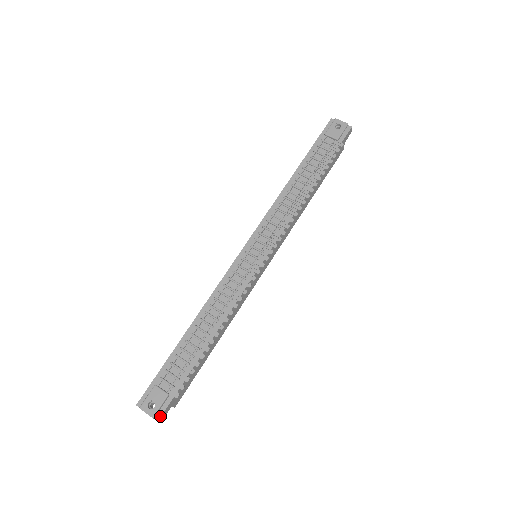
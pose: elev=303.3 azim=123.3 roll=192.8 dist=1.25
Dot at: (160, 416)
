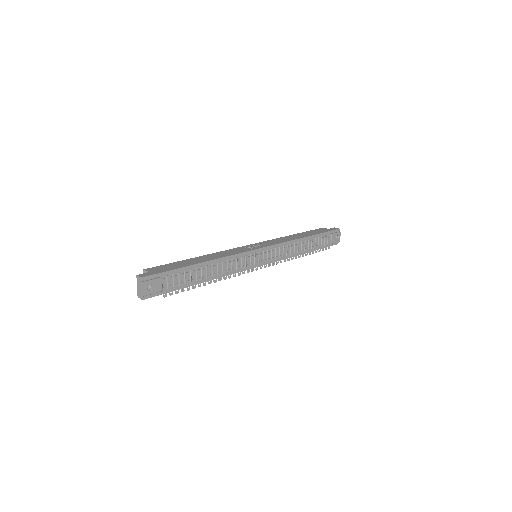
Dot at: (147, 298)
